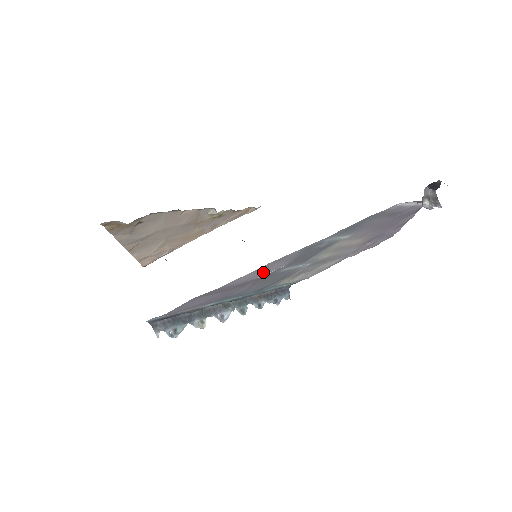
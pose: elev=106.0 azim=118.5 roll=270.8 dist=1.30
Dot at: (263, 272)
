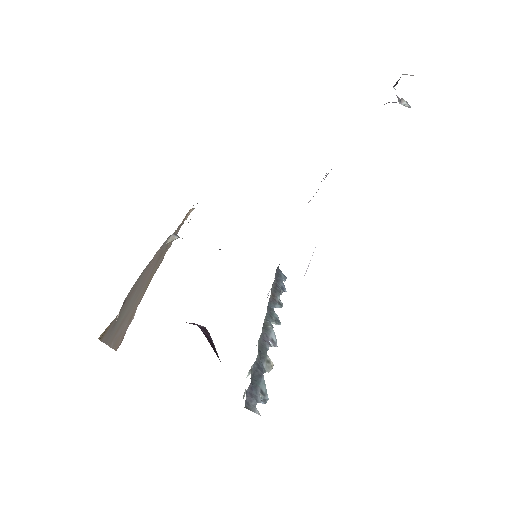
Dot at: occluded
